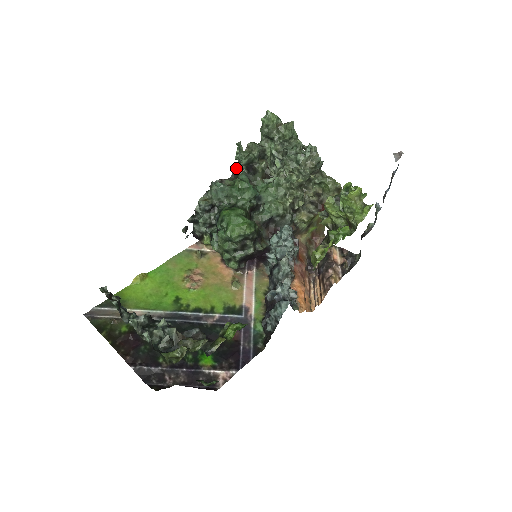
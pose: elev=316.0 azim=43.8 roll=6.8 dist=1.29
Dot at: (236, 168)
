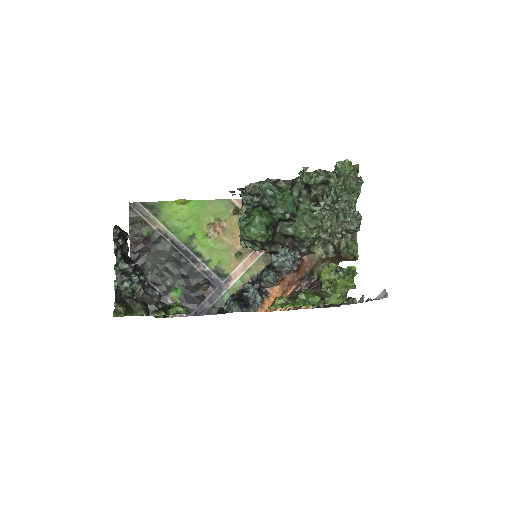
Dot at: (298, 178)
